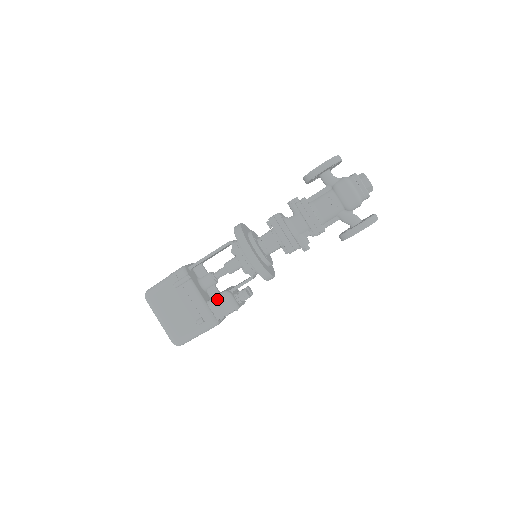
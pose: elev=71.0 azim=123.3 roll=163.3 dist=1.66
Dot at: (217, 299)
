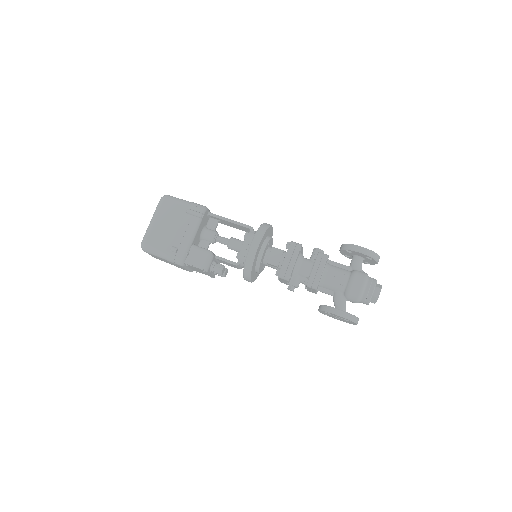
Dot at: (201, 250)
